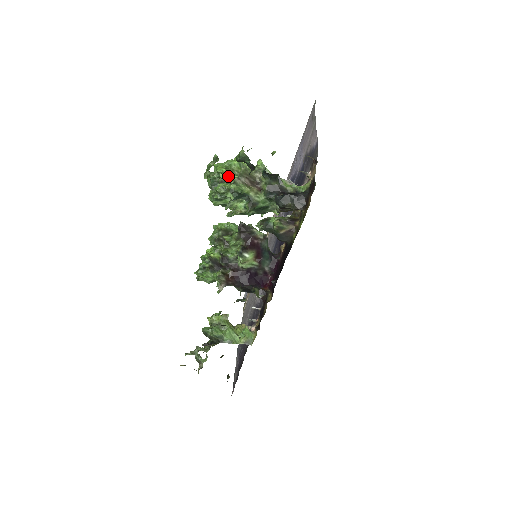
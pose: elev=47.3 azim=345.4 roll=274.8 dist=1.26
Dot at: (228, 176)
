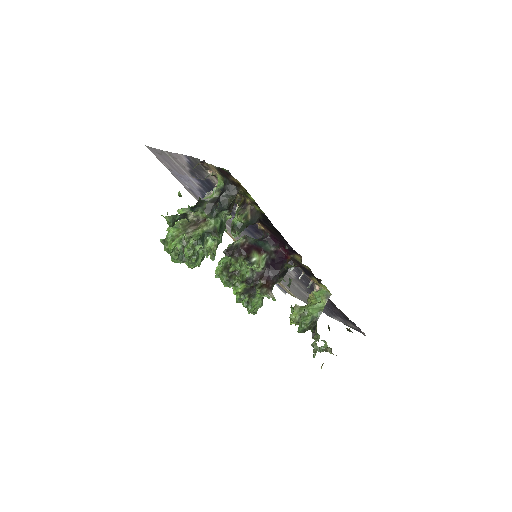
Dot at: (181, 242)
